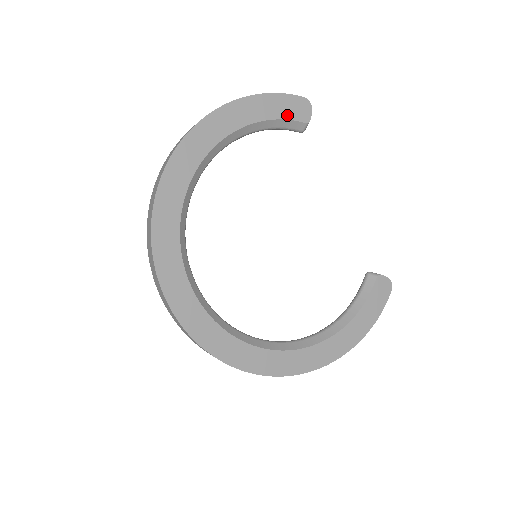
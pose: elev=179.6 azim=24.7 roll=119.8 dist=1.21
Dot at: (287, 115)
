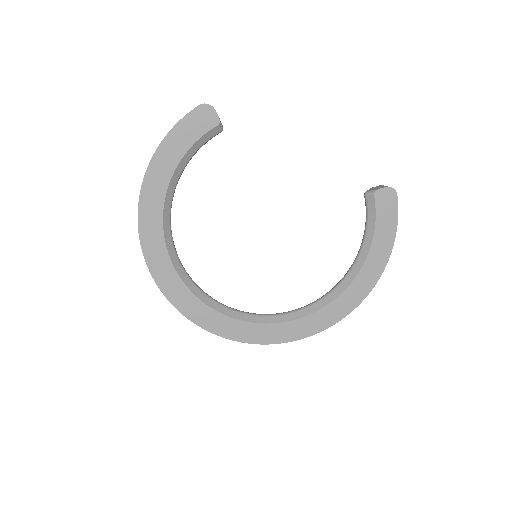
Dot at: (197, 134)
